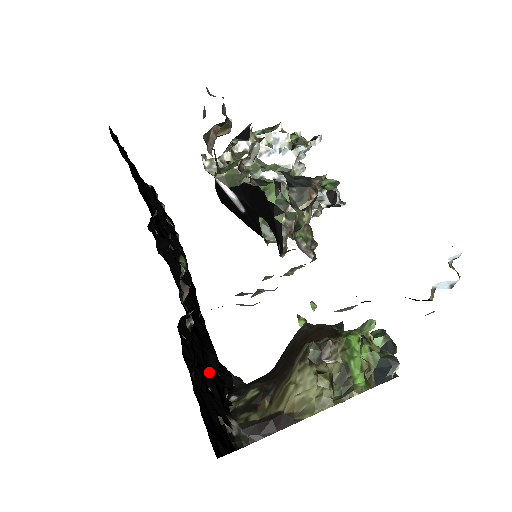
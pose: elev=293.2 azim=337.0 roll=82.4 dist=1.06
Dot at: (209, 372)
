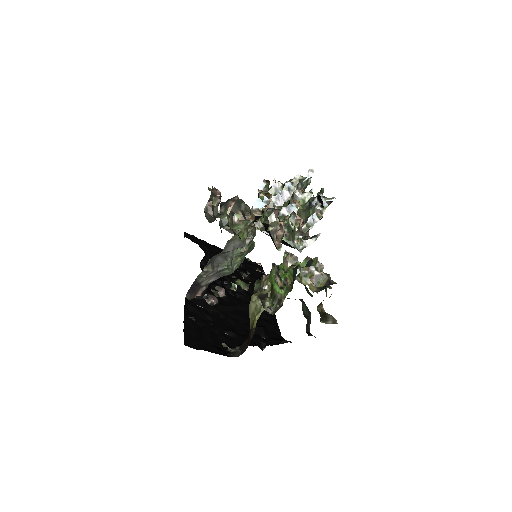
Dot at: (239, 330)
